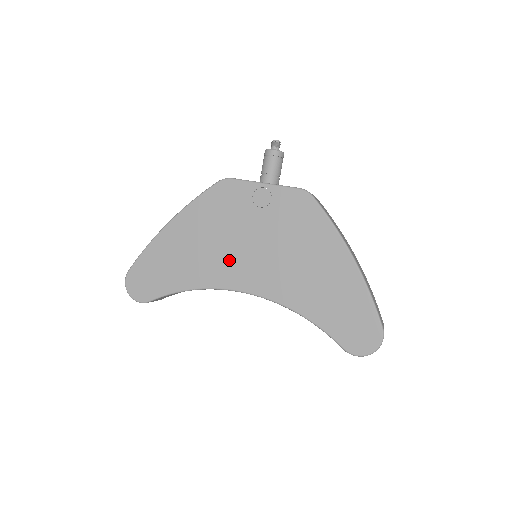
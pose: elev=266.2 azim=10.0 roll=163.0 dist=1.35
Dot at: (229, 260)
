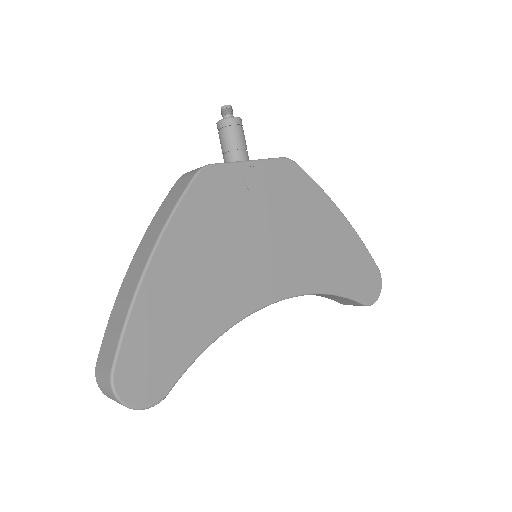
Dot at: (248, 272)
